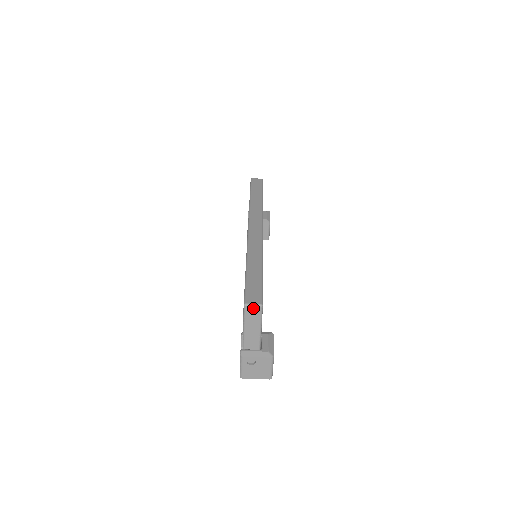
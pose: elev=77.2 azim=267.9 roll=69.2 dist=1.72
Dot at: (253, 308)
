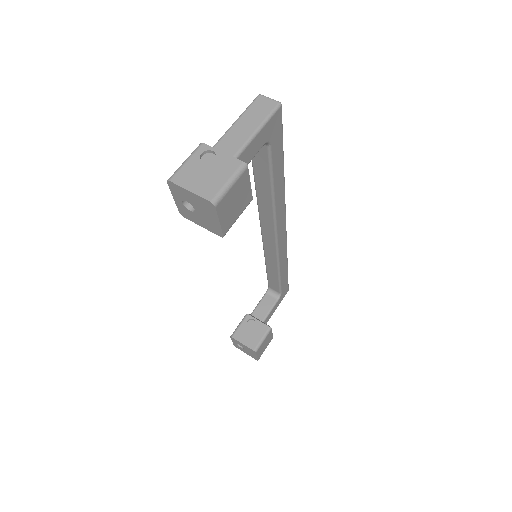
Dot at: (267, 101)
